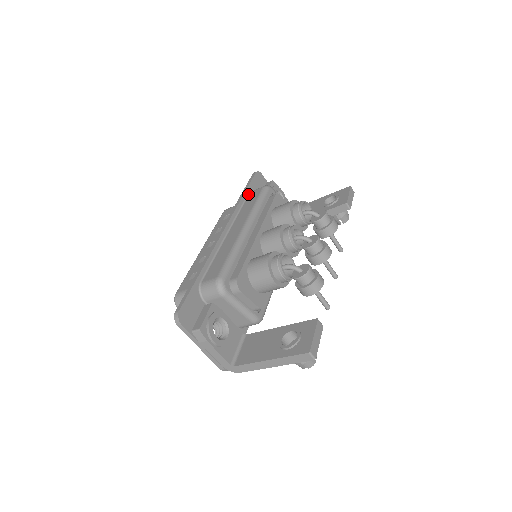
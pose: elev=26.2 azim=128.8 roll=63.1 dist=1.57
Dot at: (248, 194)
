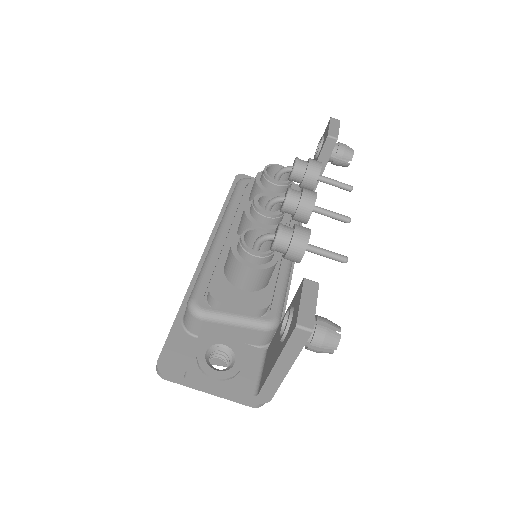
Dot at: occluded
